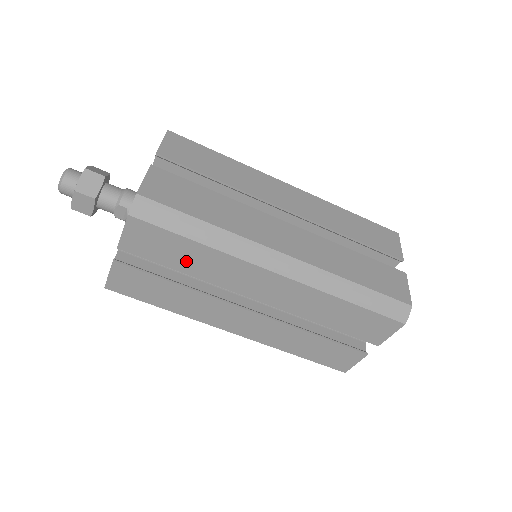
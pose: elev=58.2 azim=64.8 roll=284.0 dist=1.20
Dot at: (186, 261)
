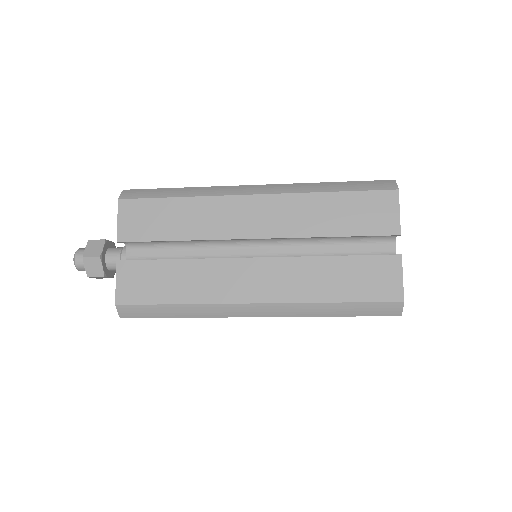
Dot at: occluded
